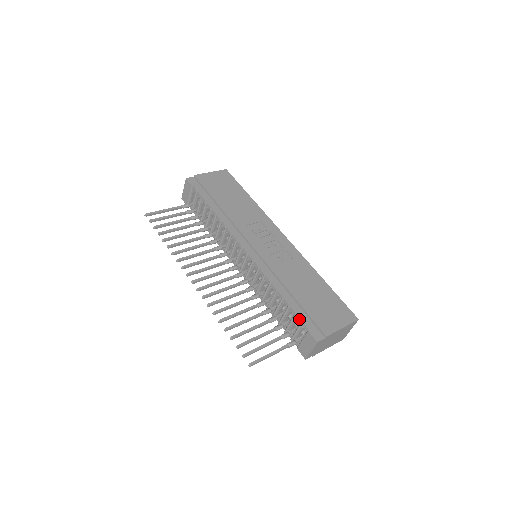
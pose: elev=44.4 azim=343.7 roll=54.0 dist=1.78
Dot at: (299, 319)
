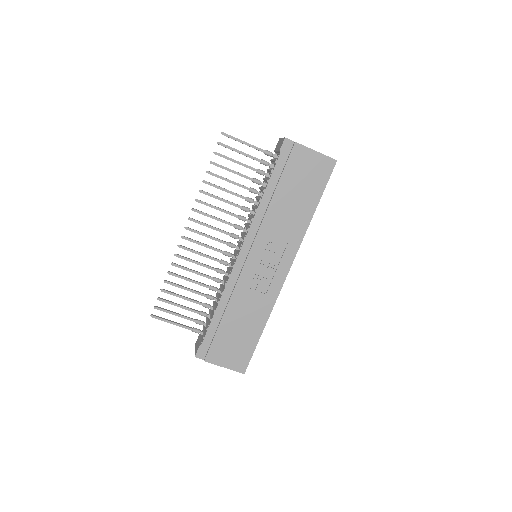
Dot at: (206, 333)
